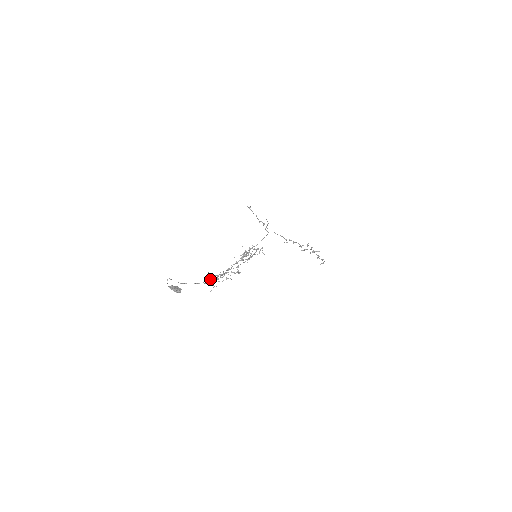
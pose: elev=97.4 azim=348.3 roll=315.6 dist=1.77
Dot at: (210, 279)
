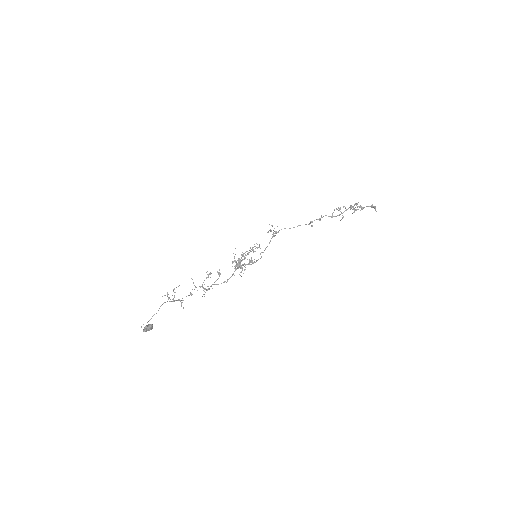
Dot at: (174, 297)
